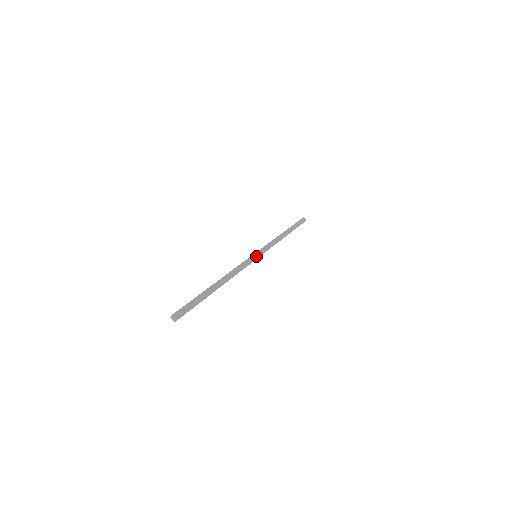
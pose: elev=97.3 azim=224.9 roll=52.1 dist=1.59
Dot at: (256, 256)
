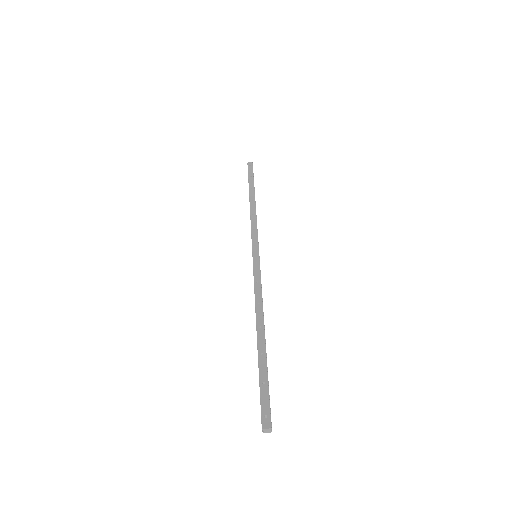
Dot at: (256, 257)
